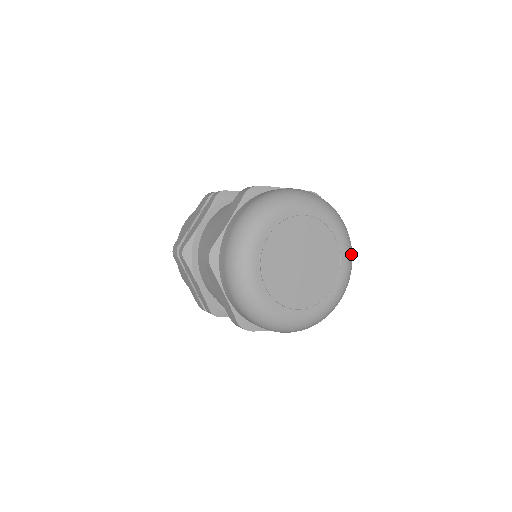
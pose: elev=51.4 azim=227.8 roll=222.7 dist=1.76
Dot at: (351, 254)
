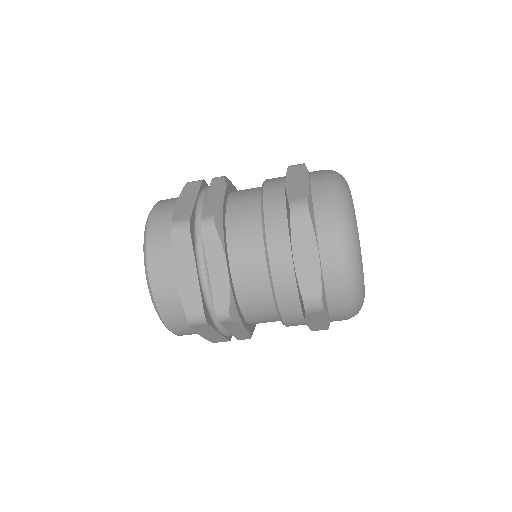
Dot at: occluded
